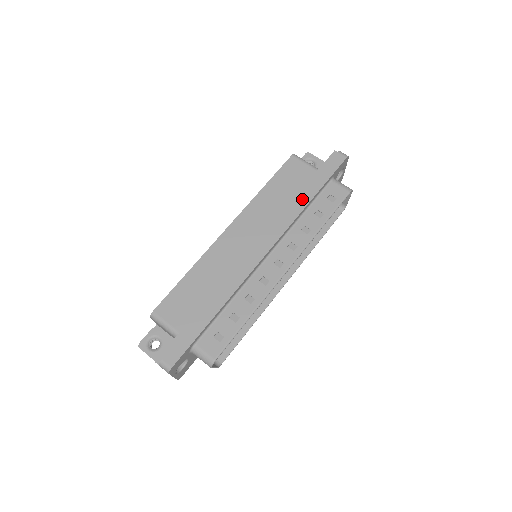
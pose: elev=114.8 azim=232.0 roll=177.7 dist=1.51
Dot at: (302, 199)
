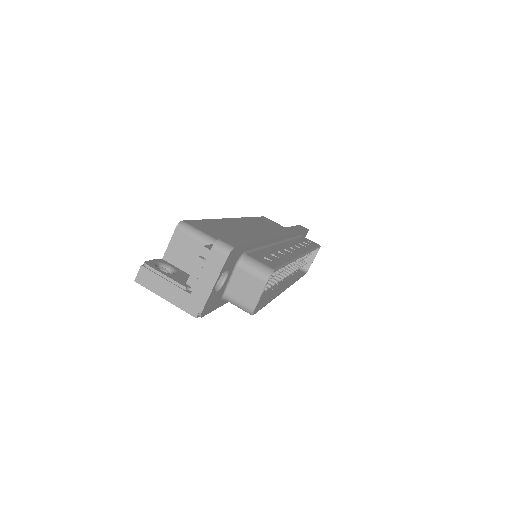
Dot at: (291, 228)
